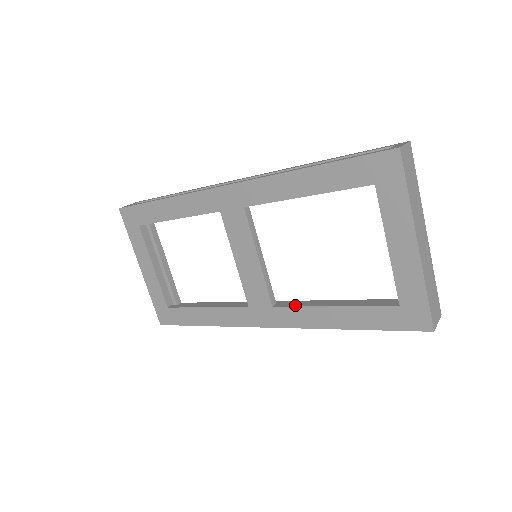
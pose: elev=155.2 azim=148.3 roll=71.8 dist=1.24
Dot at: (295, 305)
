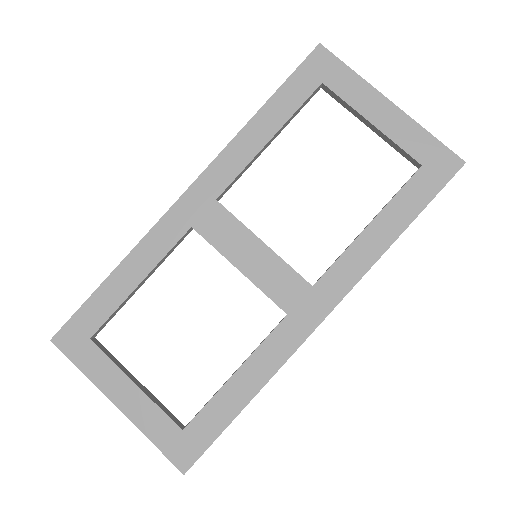
Dot at: (334, 262)
